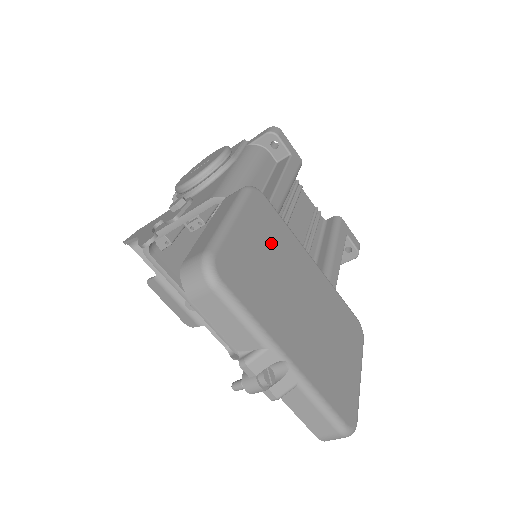
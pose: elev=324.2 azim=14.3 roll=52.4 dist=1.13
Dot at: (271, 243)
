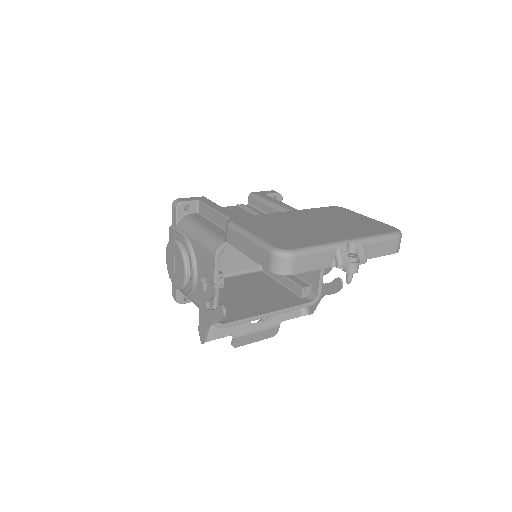
Dot at: (271, 225)
